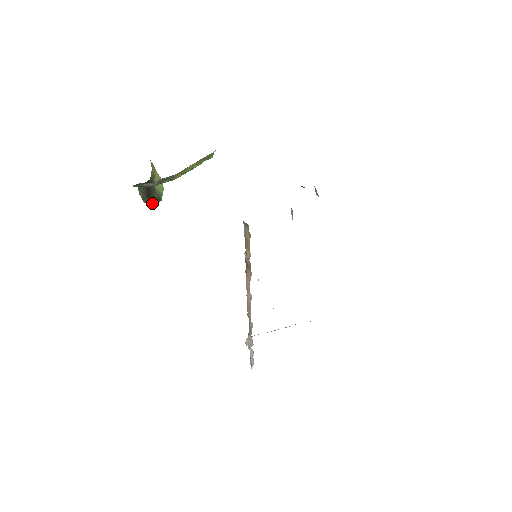
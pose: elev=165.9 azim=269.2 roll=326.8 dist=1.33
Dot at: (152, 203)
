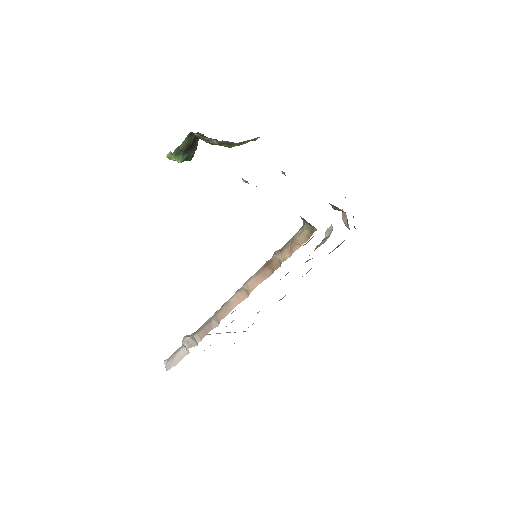
Dot at: (183, 159)
